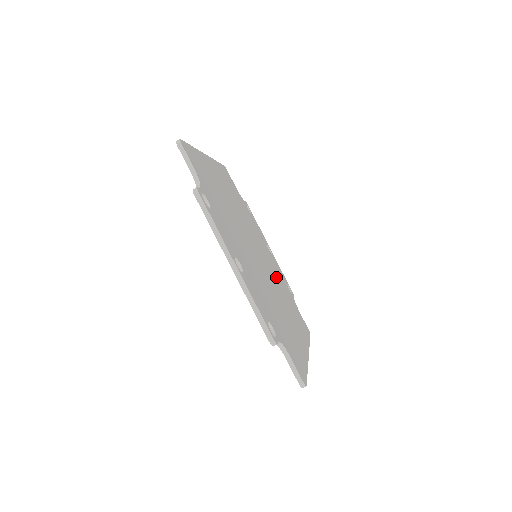
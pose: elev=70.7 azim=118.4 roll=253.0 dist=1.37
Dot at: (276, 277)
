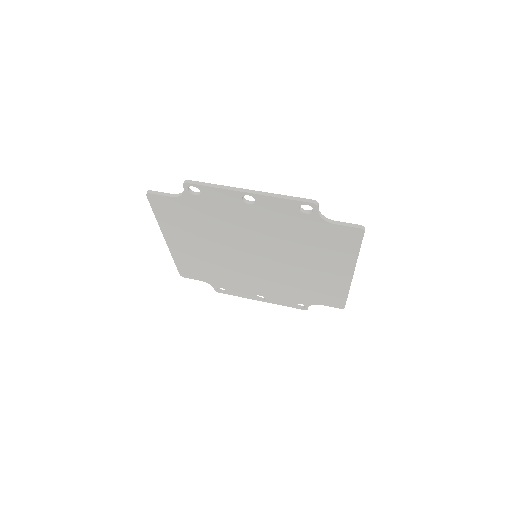
Dot at: occluded
